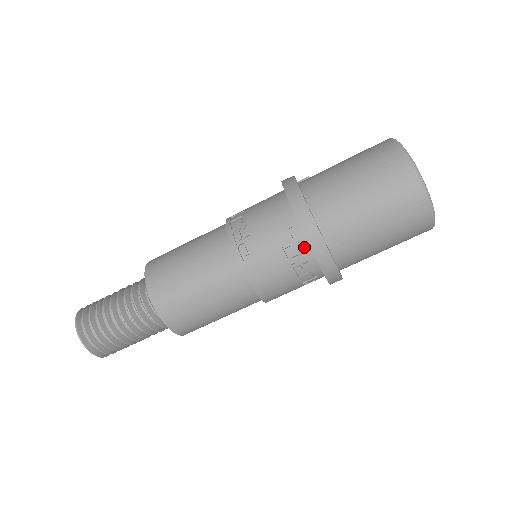
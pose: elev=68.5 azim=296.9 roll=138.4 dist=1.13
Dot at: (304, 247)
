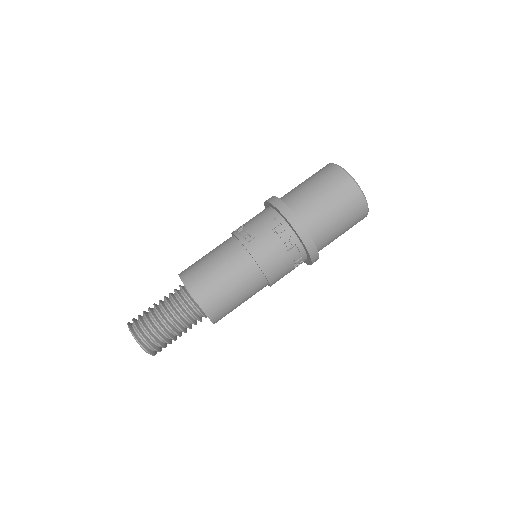
Dot at: (286, 228)
